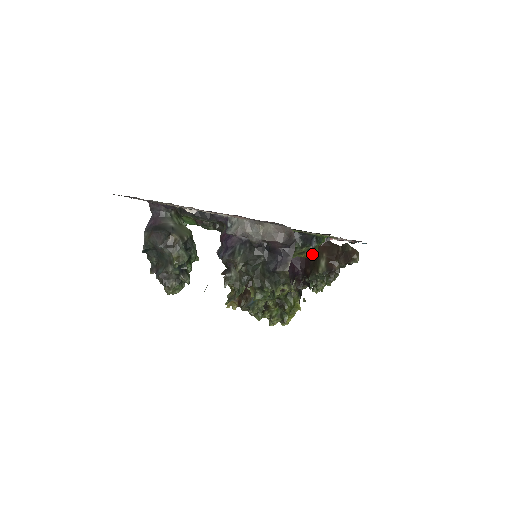
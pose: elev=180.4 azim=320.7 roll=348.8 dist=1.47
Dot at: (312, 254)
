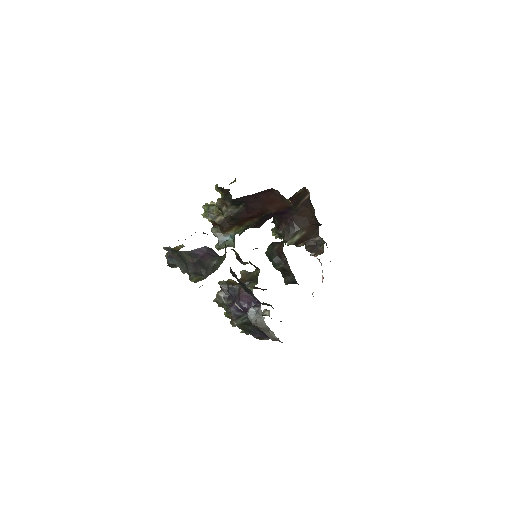
Dot at: occluded
